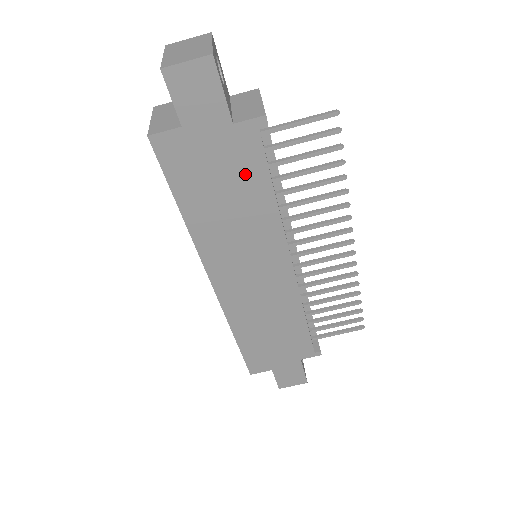
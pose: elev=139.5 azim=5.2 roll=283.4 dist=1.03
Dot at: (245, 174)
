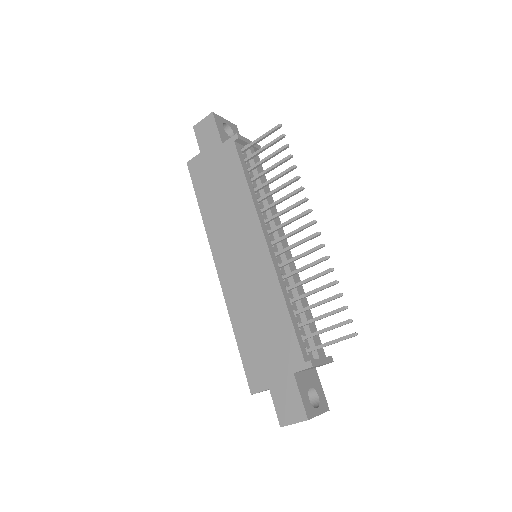
Dot at: (230, 173)
